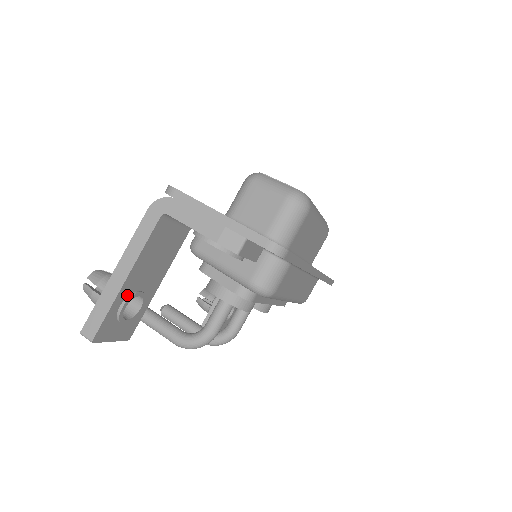
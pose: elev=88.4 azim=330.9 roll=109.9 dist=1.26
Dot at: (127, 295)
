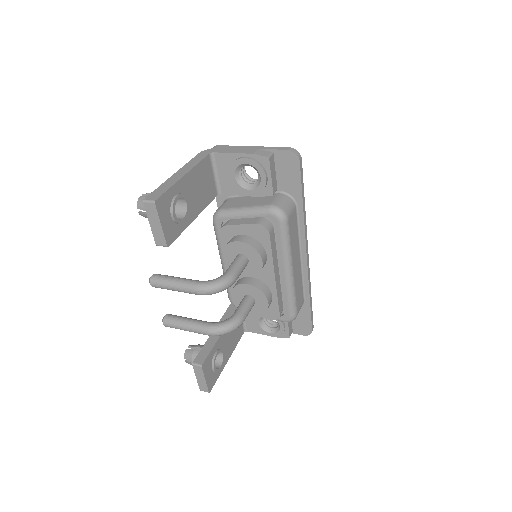
Dot at: (180, 192)
